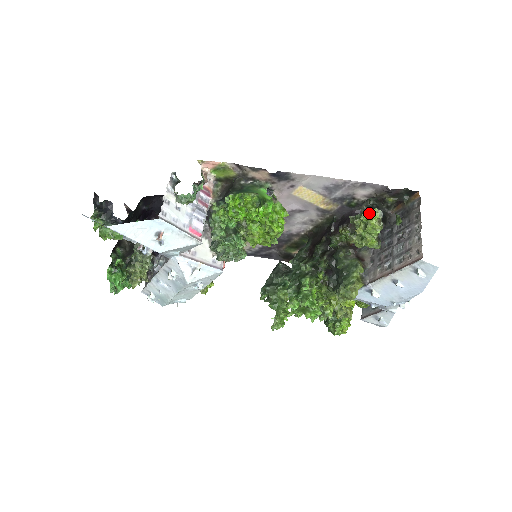
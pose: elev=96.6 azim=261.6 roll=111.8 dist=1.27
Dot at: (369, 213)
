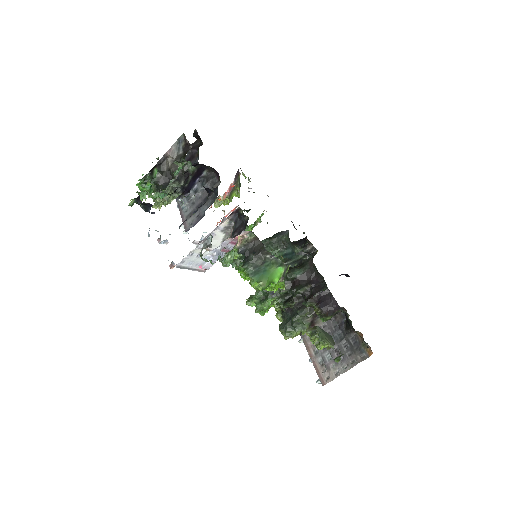
Dot at: (325, 344)
